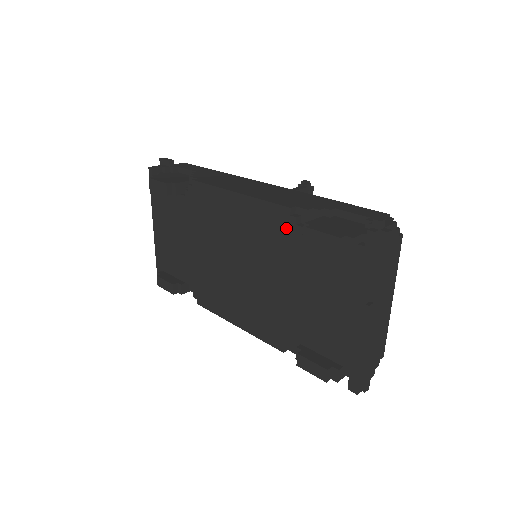
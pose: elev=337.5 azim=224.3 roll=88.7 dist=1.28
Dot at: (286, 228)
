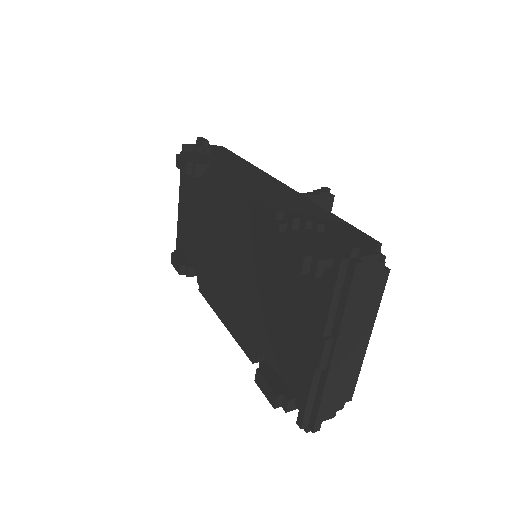
Dot at: (271, 233)
